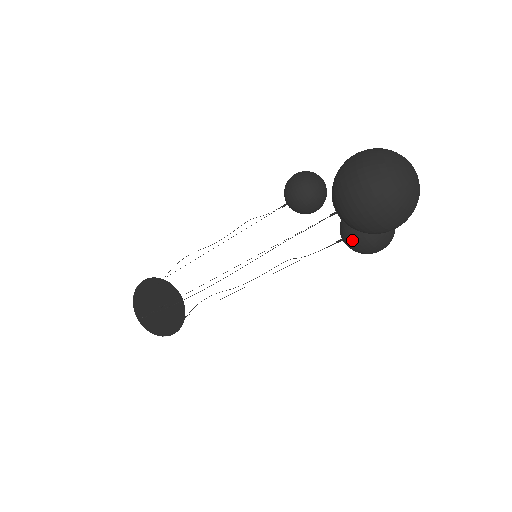
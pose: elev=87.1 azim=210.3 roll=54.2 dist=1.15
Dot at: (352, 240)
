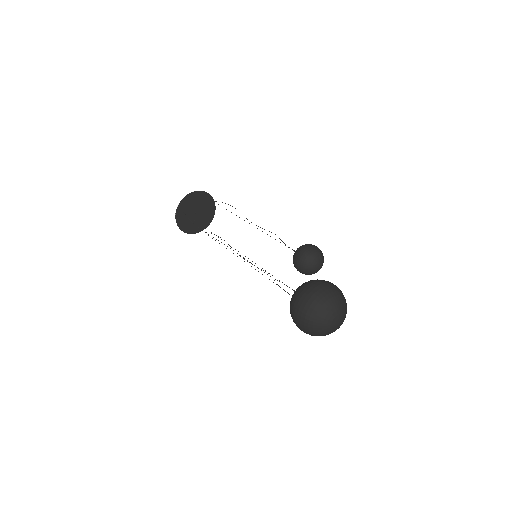
Dot at: occluded
